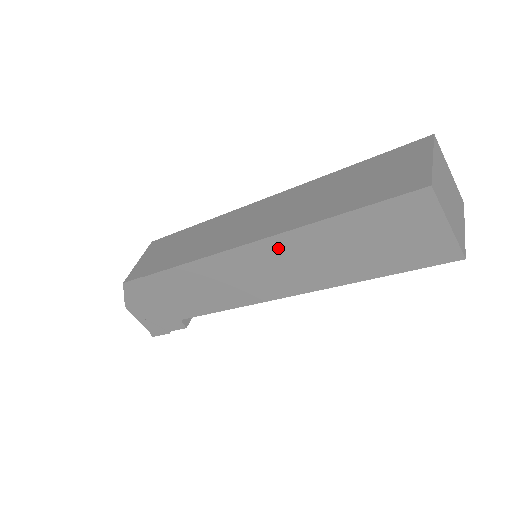
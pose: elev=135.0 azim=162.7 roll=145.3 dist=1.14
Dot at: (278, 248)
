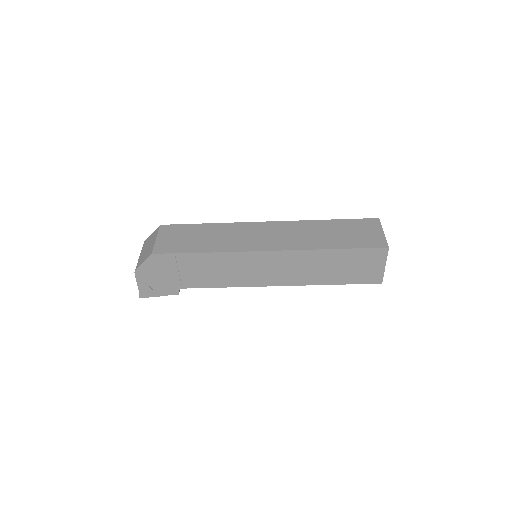
Dot at: (293, 257)
